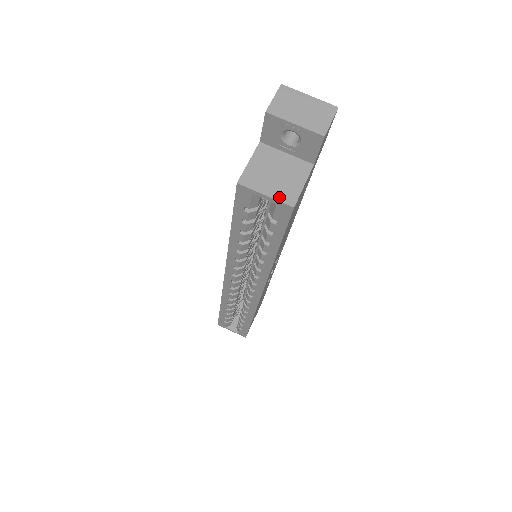
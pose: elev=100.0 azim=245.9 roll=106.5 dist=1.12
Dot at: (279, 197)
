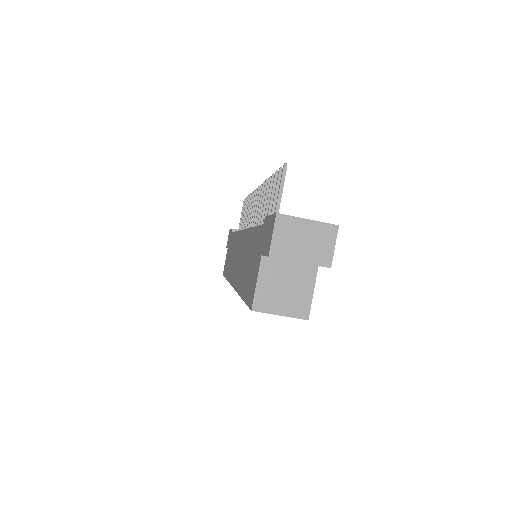
Dot at: (293, 313)
